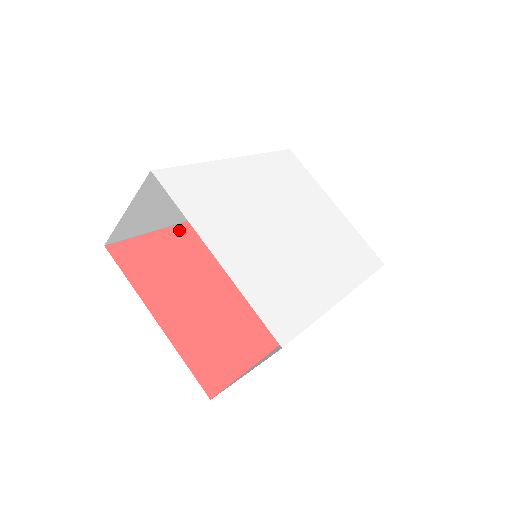
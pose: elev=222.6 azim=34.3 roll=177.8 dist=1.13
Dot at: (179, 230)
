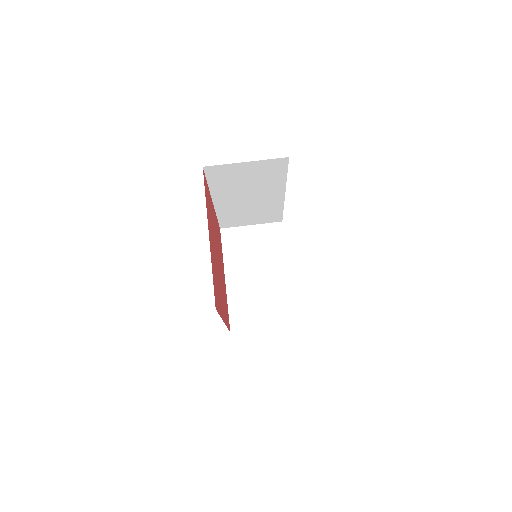
Dot at: (212, 204)
